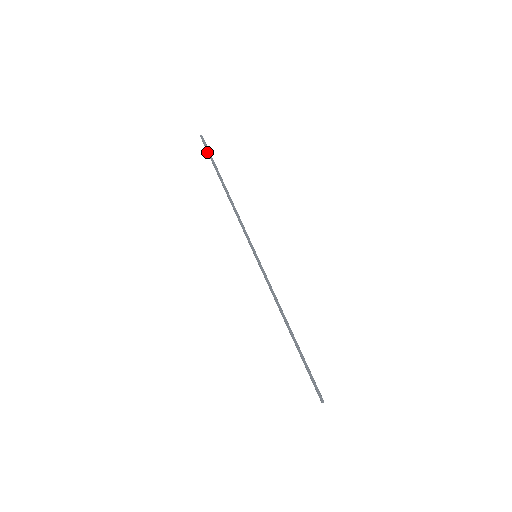
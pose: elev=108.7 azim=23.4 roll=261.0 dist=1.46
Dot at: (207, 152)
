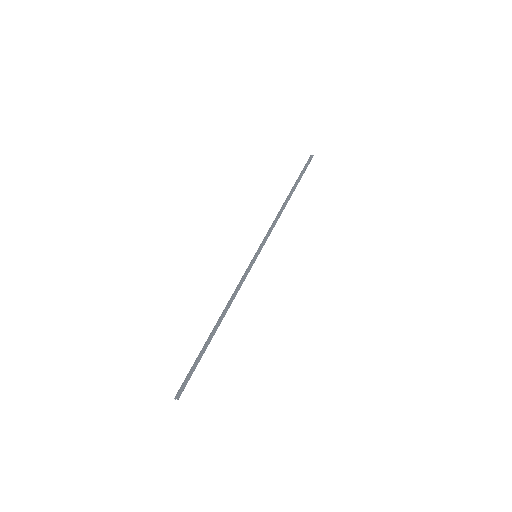
Dot at: (304, 167)
